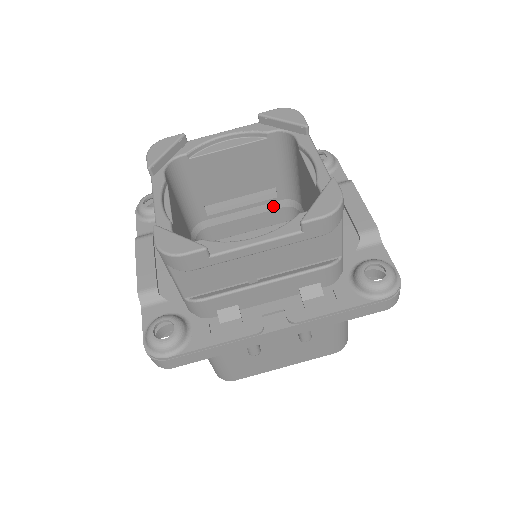
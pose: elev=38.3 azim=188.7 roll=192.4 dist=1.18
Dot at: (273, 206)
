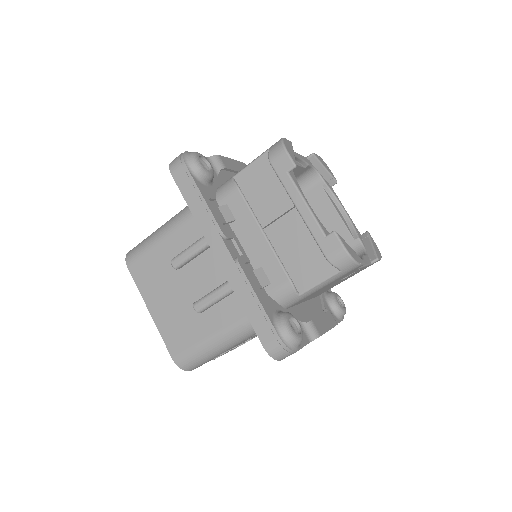
Dot at: occluded
